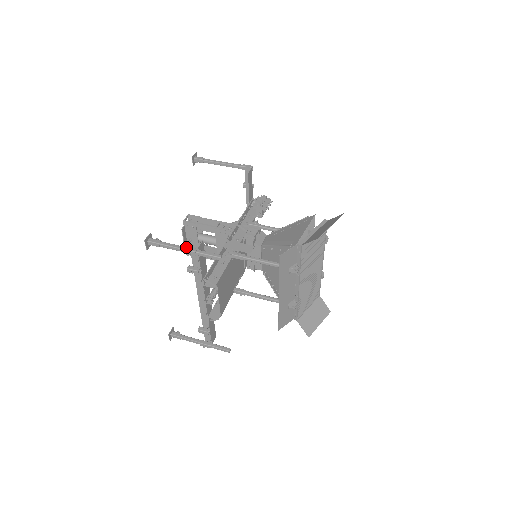
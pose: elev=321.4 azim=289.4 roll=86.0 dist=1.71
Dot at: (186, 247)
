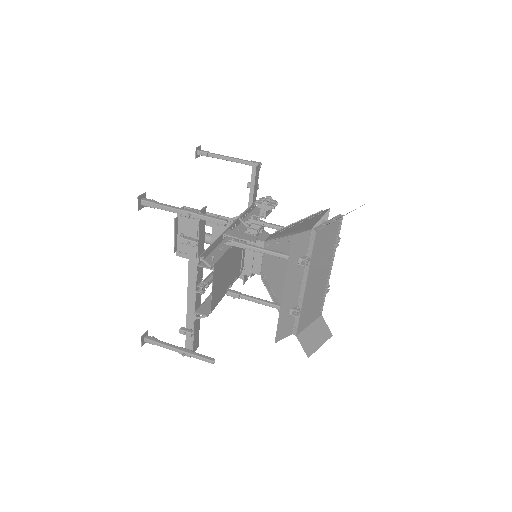
Dot at: (186, 209)
